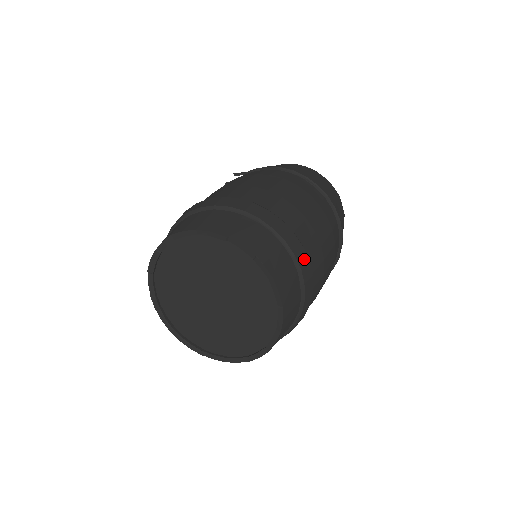
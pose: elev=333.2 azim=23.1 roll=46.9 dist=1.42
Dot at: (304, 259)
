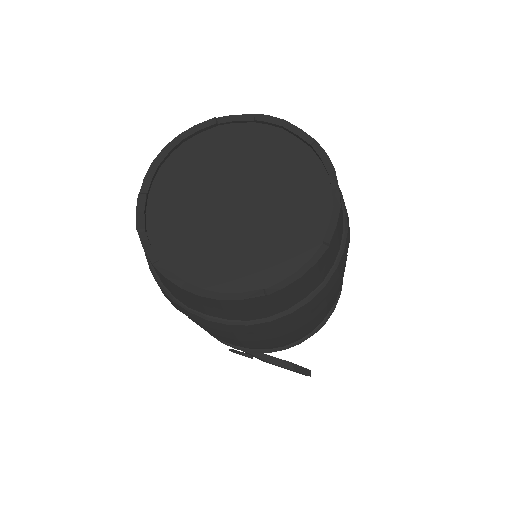
Dot at: occluded
